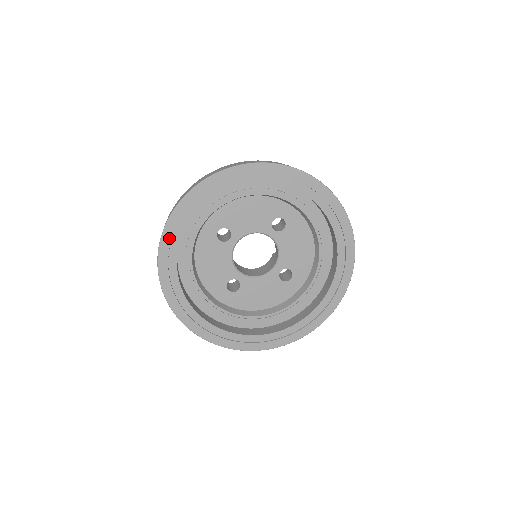
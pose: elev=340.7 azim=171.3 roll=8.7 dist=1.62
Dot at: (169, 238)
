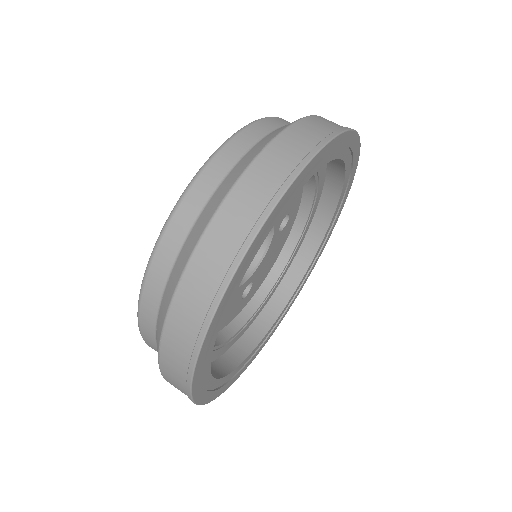
Dot at: (202, 392)
